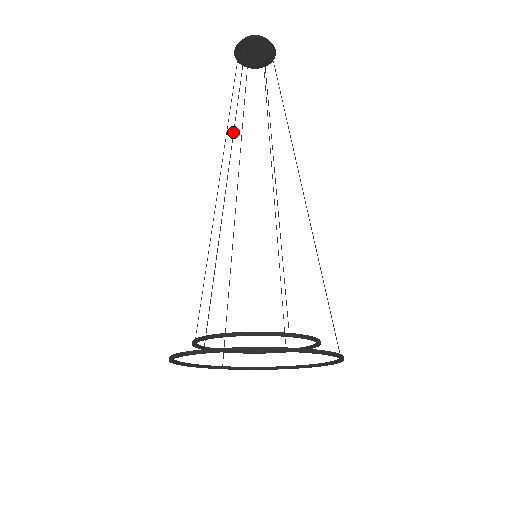
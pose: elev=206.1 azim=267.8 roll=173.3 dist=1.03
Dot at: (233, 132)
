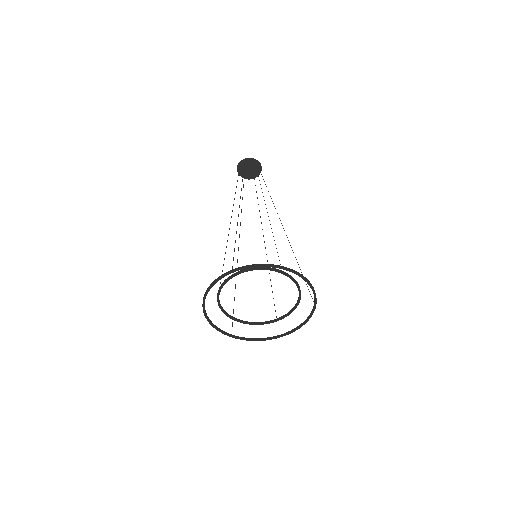
Dot at: occluded
